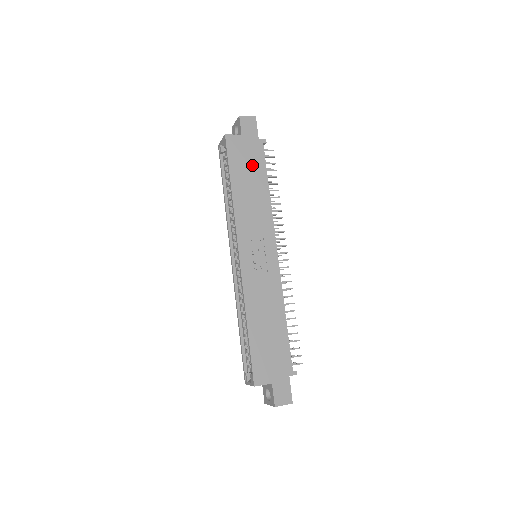
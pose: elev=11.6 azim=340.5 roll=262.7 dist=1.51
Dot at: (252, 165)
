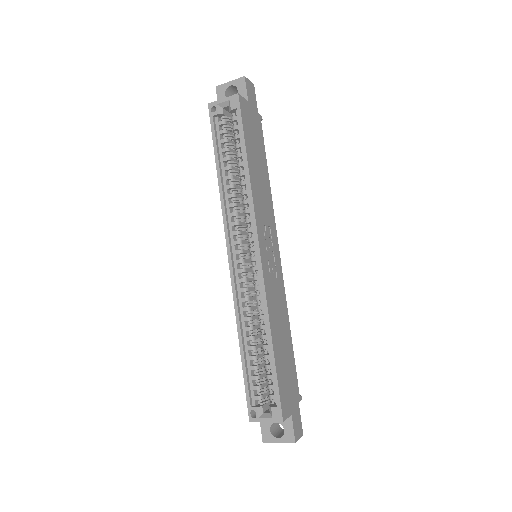
Dot at: (257, 142)
